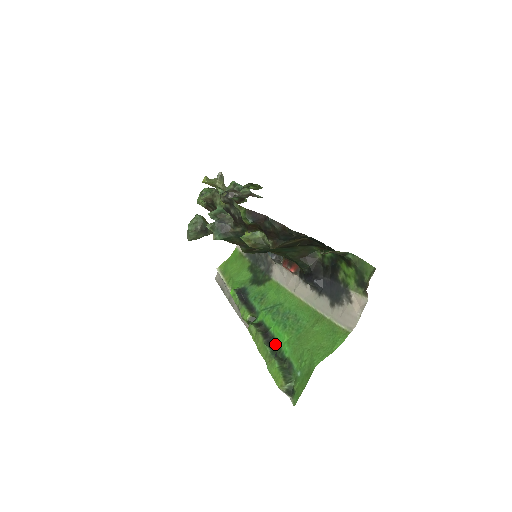
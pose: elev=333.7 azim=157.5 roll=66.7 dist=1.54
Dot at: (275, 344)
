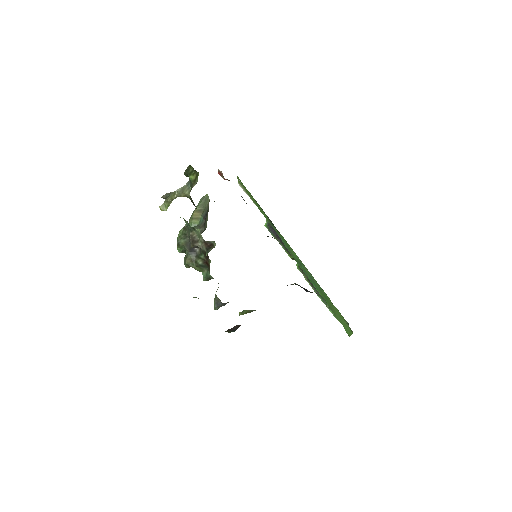
Dot at: occluded
